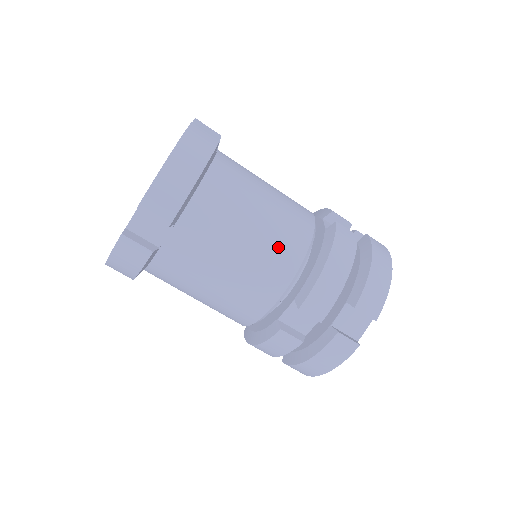
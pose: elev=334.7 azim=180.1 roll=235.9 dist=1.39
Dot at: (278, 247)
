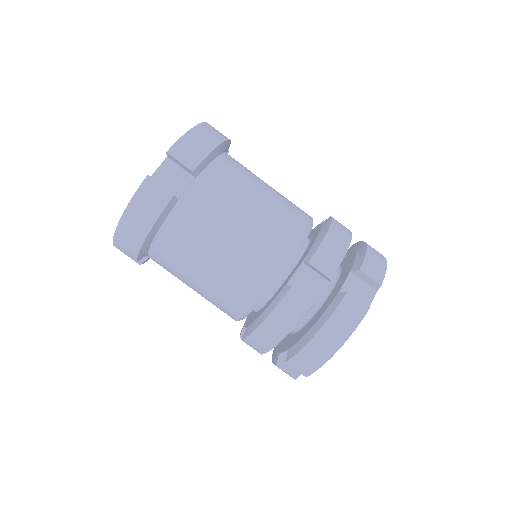
Dot at: (285, 215)
